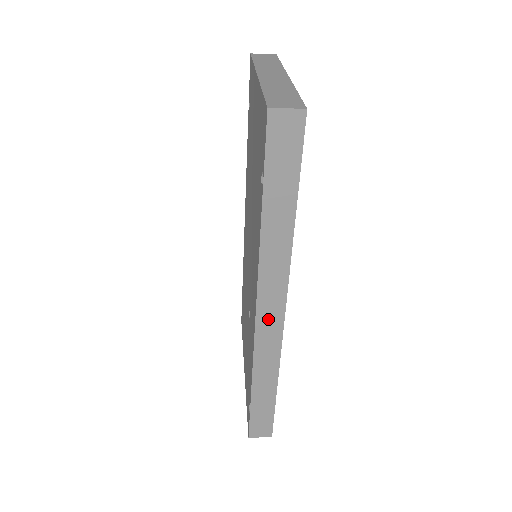
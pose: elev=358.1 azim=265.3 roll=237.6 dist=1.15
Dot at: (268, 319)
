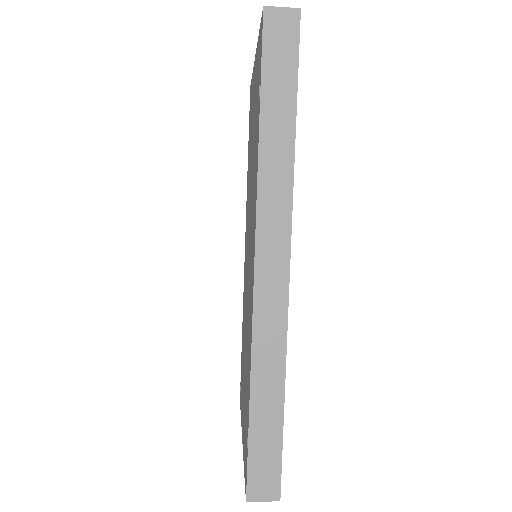
Dot at: (270, 271)
